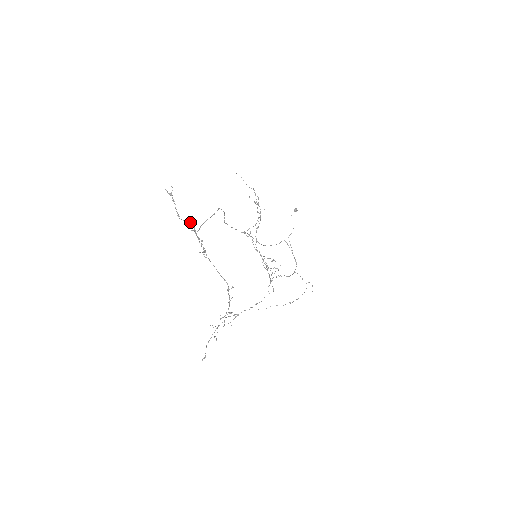
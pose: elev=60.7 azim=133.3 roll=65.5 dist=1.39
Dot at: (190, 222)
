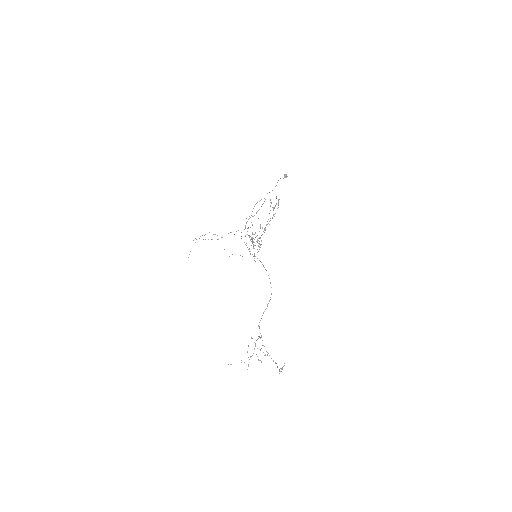
Dot at: occluded
